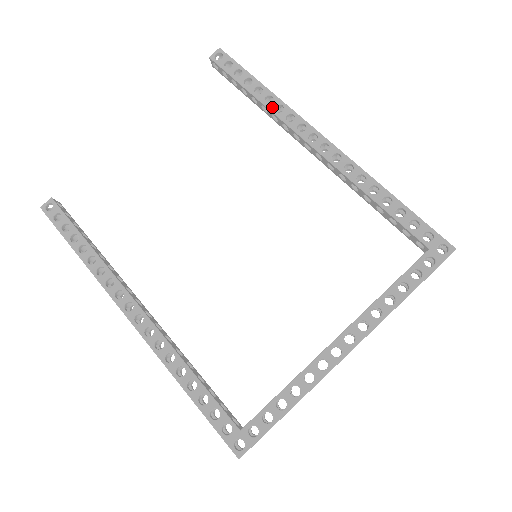
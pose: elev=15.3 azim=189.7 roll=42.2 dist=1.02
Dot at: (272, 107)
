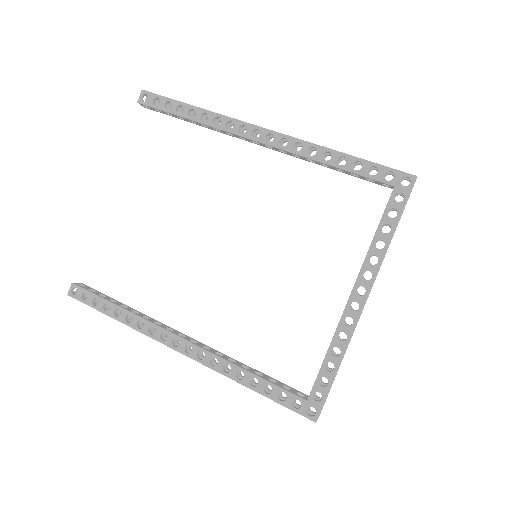
Dot at: (210, 122)
